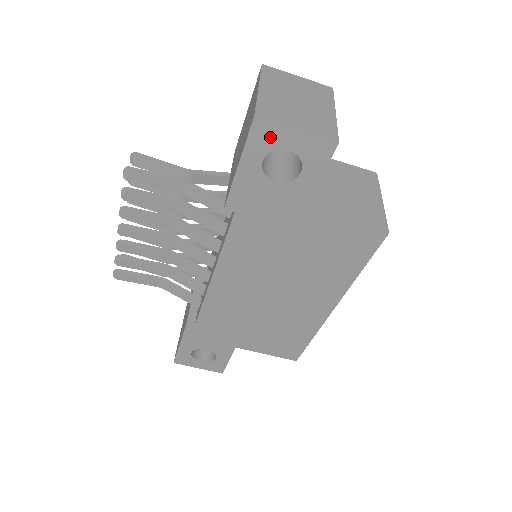
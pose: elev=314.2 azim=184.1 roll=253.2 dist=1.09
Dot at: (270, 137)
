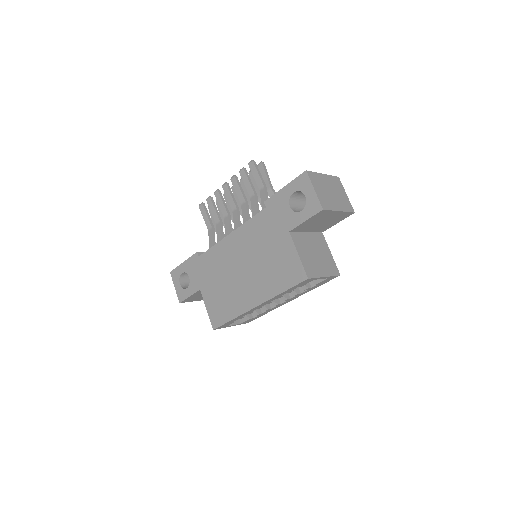
Dot at: (304, 184)
